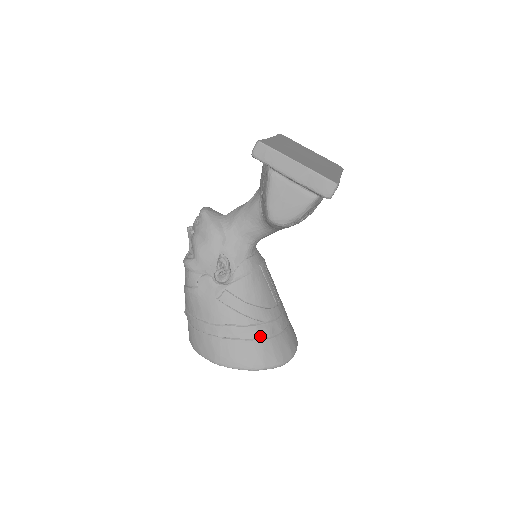
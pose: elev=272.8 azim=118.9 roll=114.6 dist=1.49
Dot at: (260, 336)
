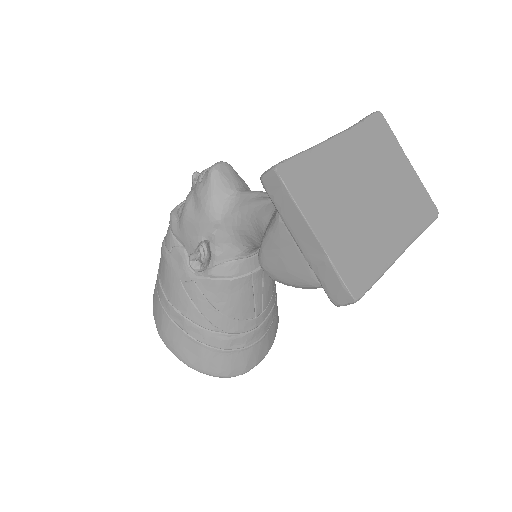
Dot at: (212, 344)
